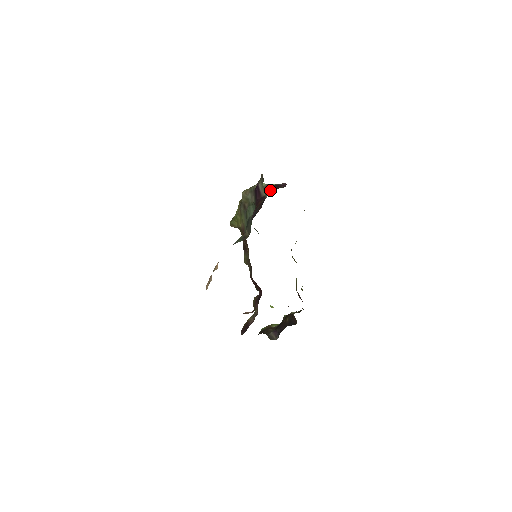
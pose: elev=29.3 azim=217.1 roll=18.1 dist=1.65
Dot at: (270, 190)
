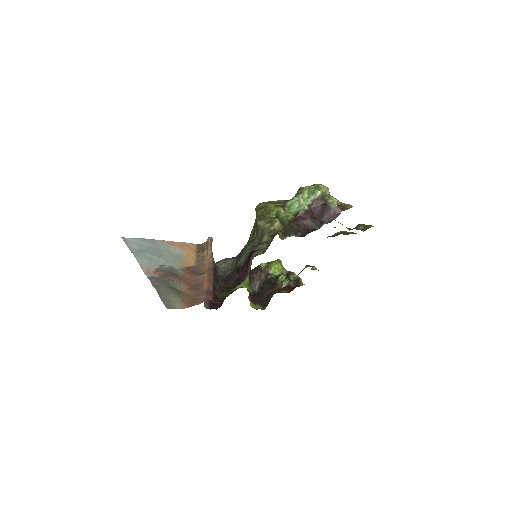
Dot at: (302, 223)
